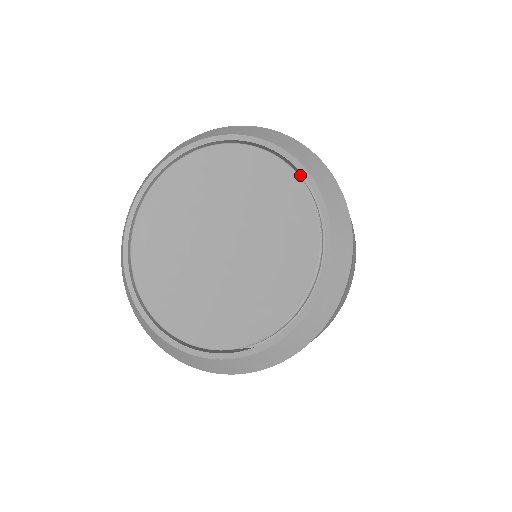
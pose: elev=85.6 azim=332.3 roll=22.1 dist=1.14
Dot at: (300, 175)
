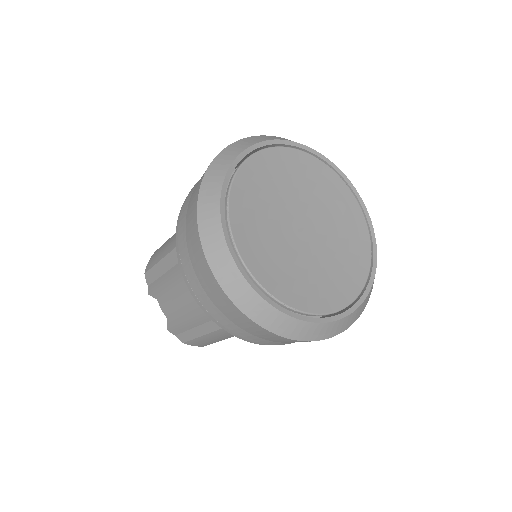
Dot at: occluded
